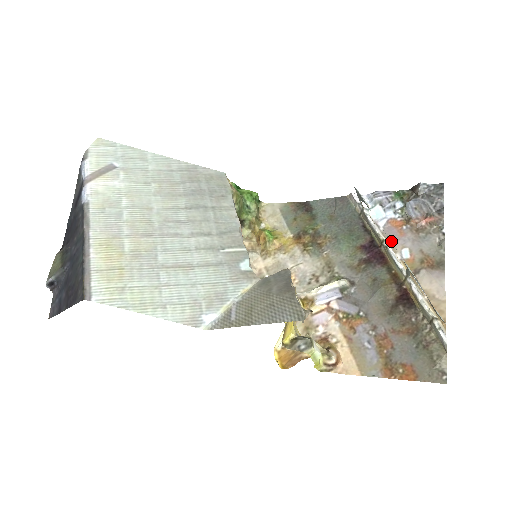
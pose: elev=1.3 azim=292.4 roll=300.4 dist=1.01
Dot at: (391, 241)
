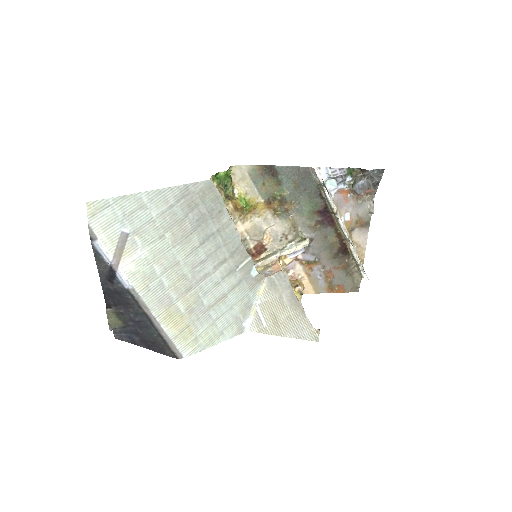
Dot at: (339, 207)
